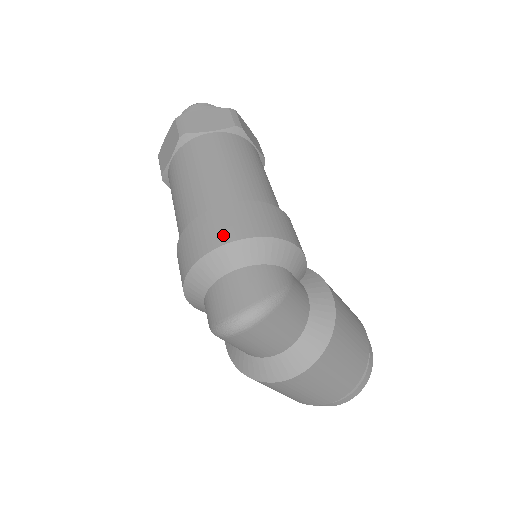
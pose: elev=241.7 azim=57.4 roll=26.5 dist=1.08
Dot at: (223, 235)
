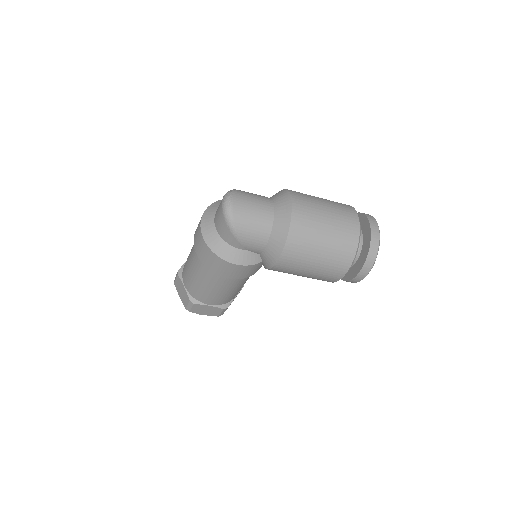
Dot at: occluded
